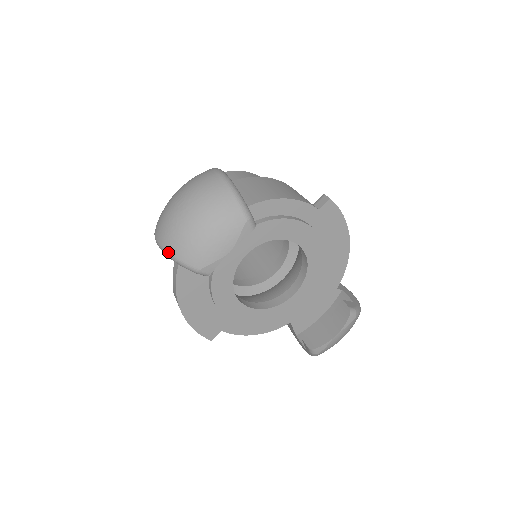
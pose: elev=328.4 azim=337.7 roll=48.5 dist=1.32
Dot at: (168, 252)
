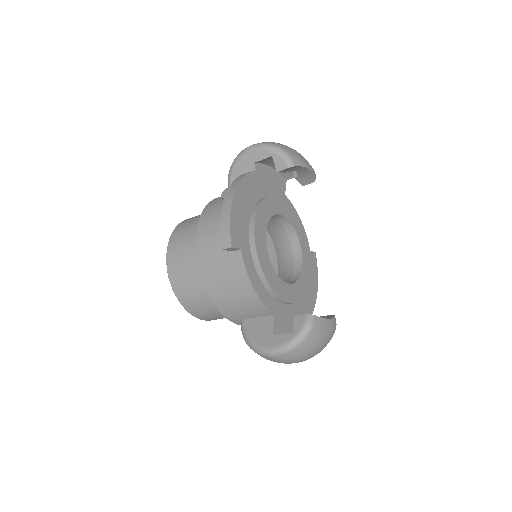
Dot at: (270, 143)
